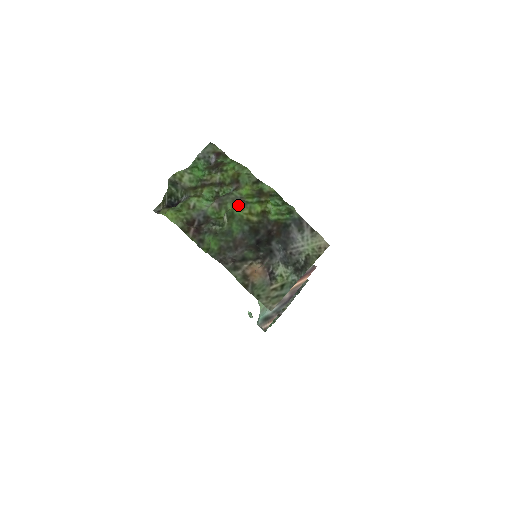
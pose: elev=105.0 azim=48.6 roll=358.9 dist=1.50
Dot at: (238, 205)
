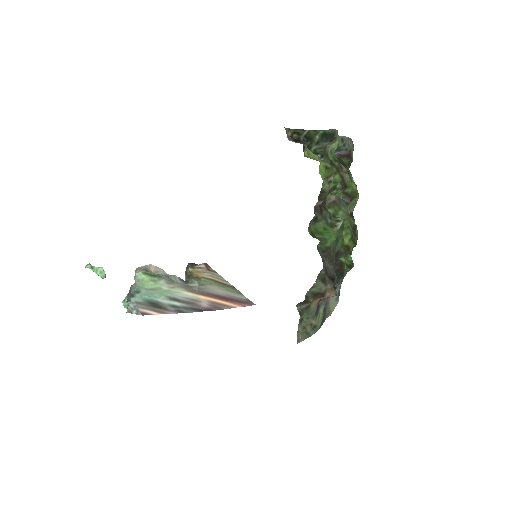
Dot at: (346, 222)
